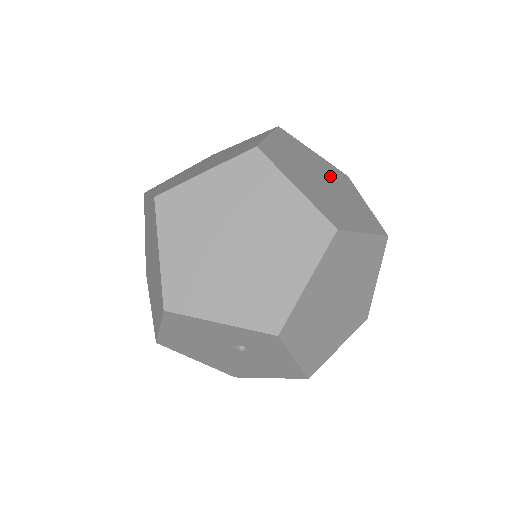
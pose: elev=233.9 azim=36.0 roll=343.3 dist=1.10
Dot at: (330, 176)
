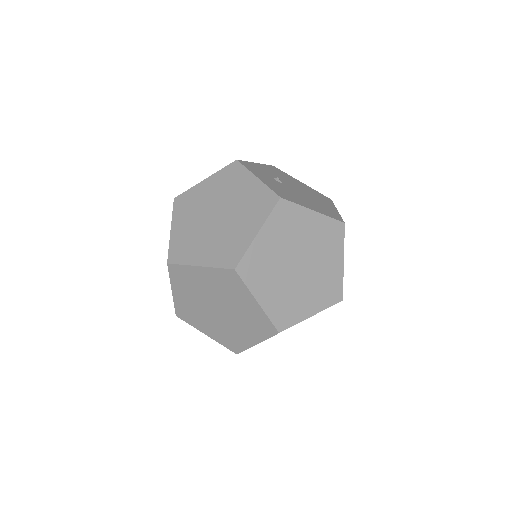
Dot at: occluded
